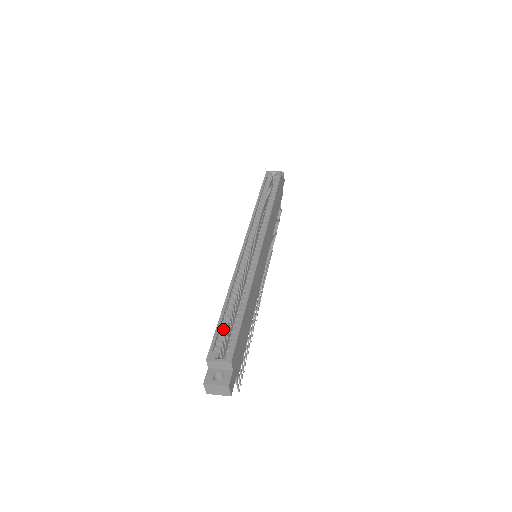
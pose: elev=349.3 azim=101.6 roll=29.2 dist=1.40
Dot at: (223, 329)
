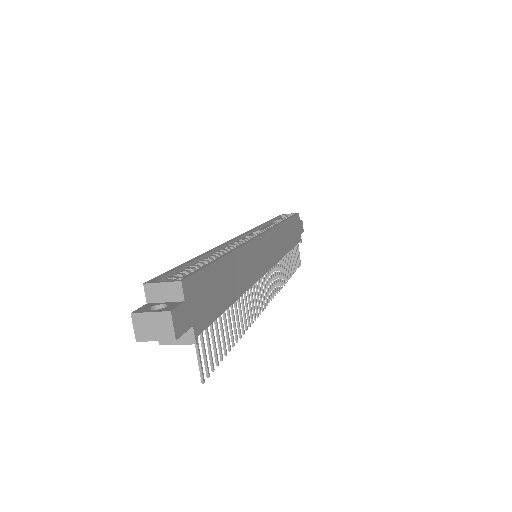
Dot at: (184, 271)
